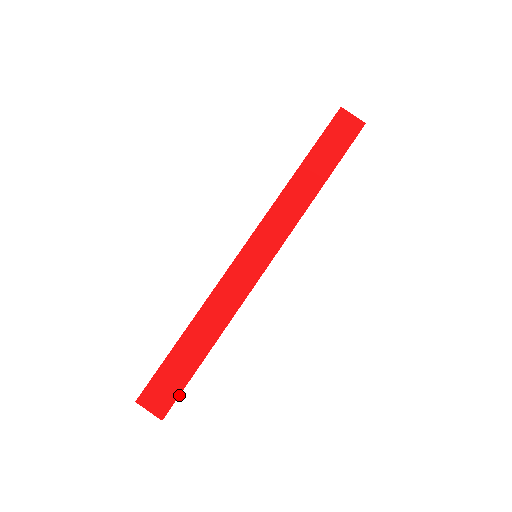
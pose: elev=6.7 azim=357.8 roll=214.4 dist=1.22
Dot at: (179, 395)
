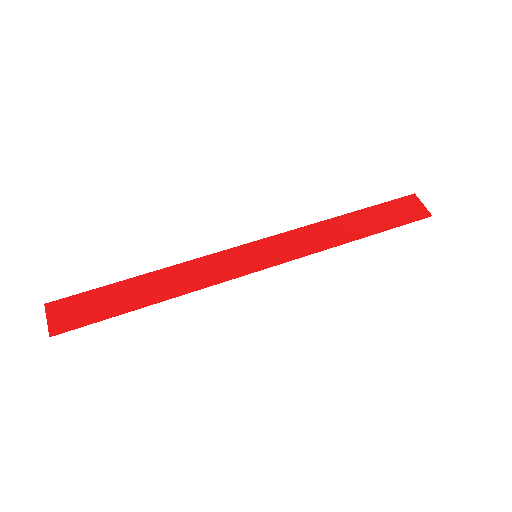
Dot at: (86, 325)
